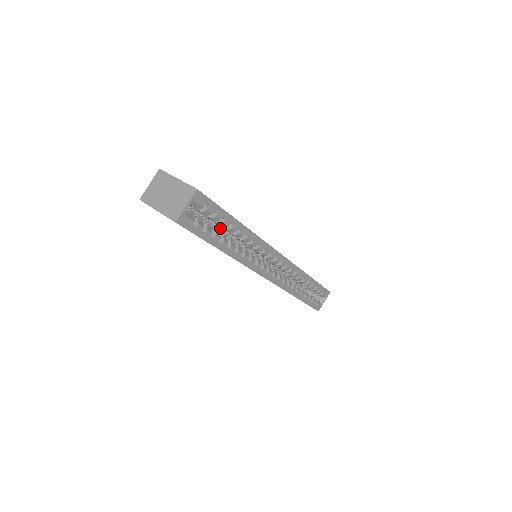
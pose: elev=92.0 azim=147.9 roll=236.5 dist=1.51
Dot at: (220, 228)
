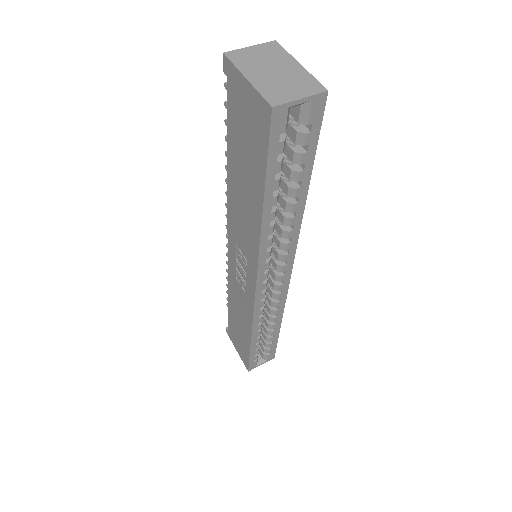
Dot at: occluded
